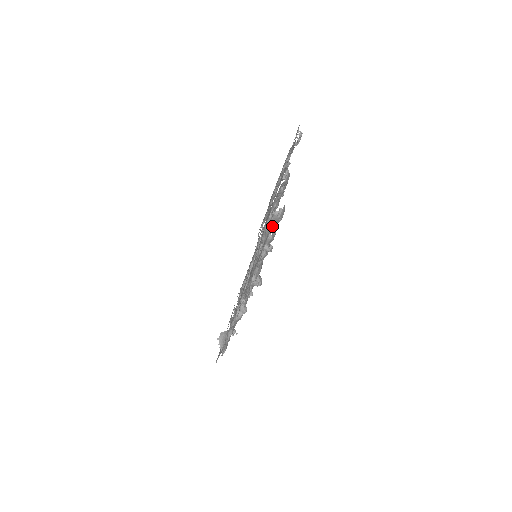
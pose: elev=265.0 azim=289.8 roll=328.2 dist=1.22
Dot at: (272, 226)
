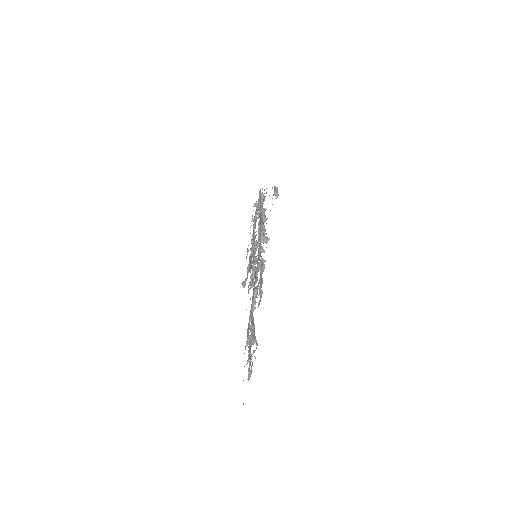
Dot at: (249, 372)
